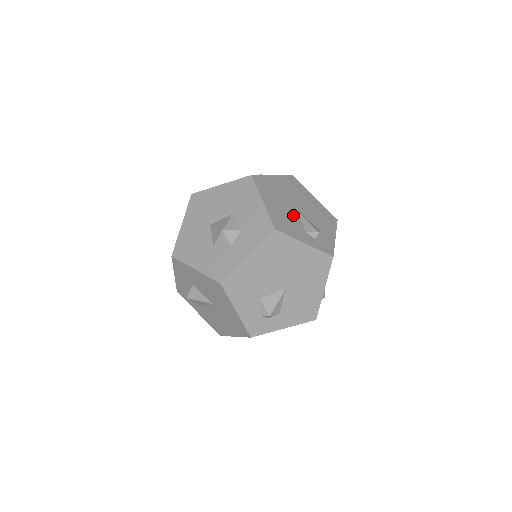
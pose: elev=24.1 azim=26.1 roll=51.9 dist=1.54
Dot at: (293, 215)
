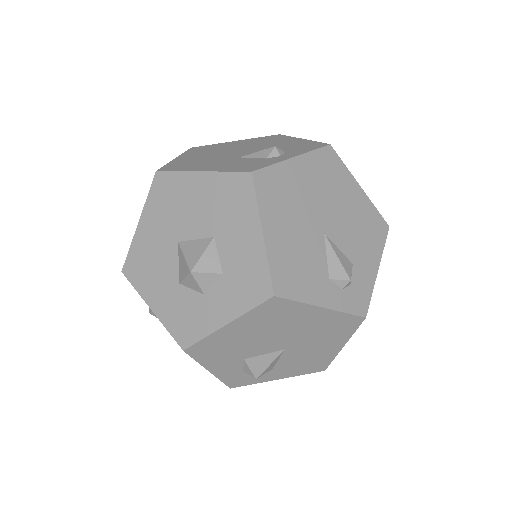
Dot at: (314, 247)
